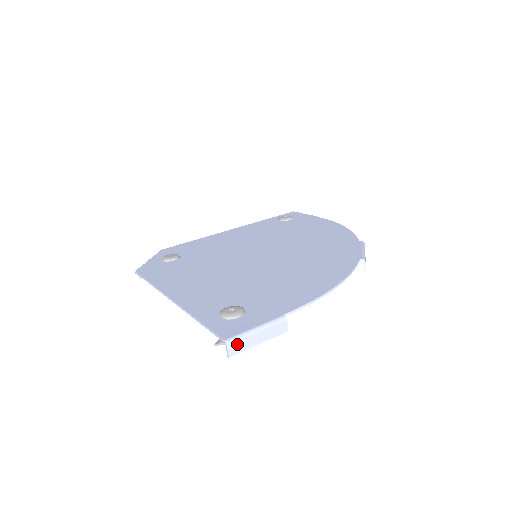
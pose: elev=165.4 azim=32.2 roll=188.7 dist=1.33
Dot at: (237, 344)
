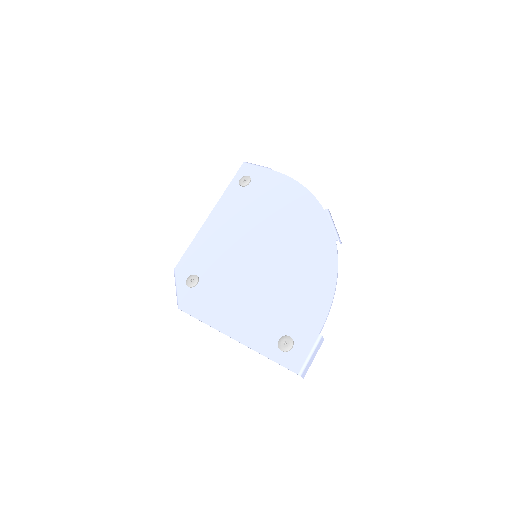
Dot at: (305, 370)
